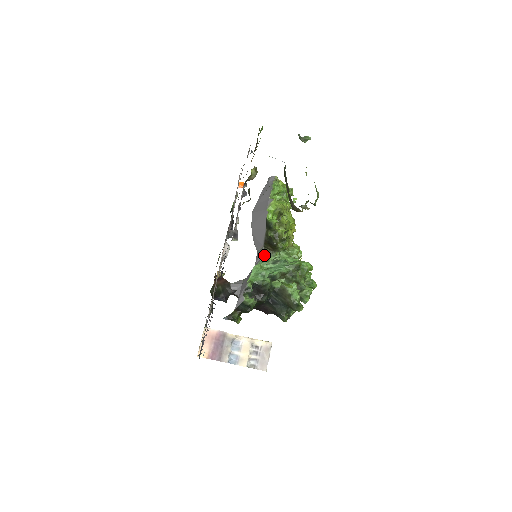
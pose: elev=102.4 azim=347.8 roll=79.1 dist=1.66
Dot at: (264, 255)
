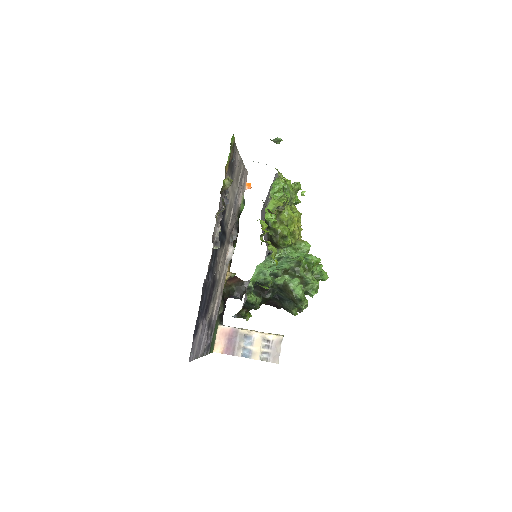
Dot at: (268, 253)
